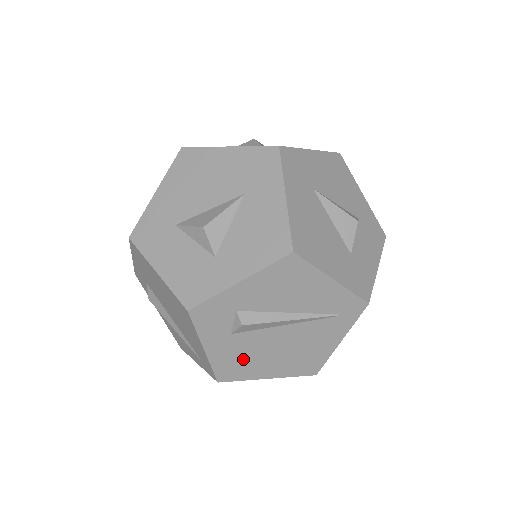
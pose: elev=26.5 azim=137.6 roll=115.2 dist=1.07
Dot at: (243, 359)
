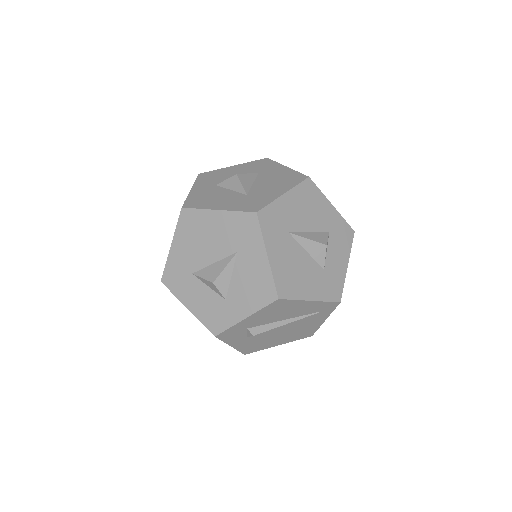
Dot at: (259, 343)
